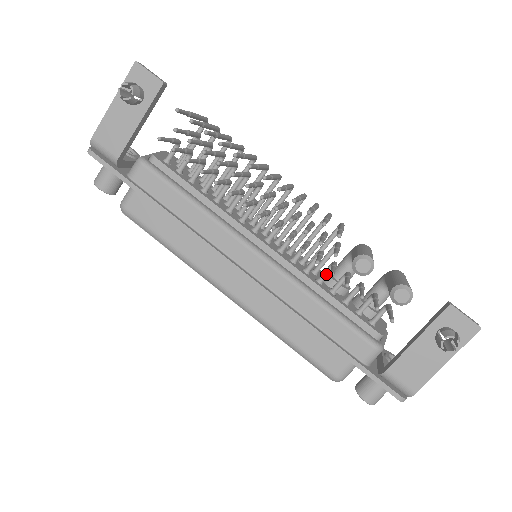
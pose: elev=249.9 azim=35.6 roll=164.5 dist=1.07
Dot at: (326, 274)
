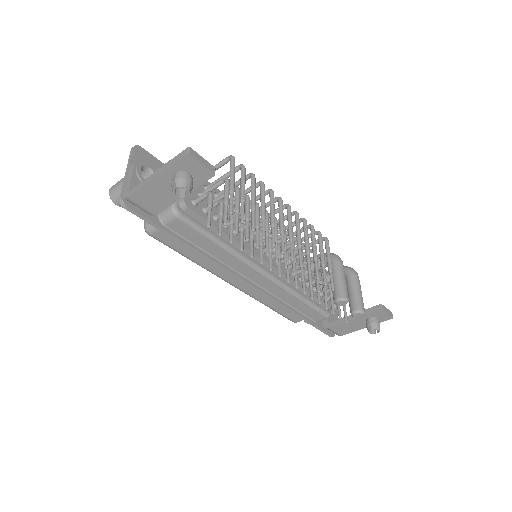
Dot at: occluded
